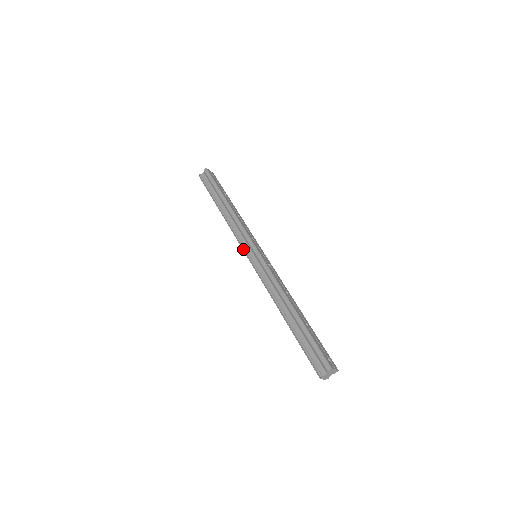
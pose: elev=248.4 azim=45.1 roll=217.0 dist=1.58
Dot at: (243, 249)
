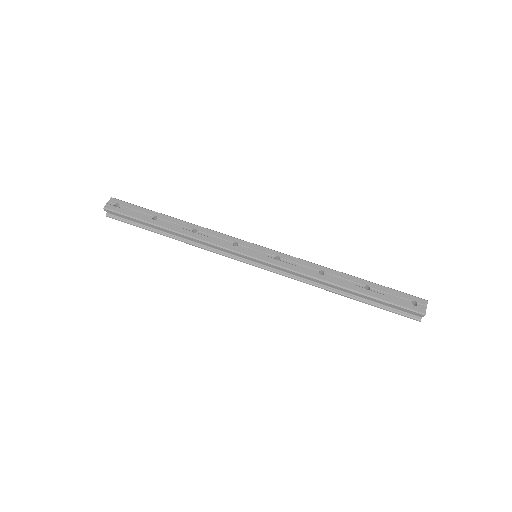
Dot at: occluded
